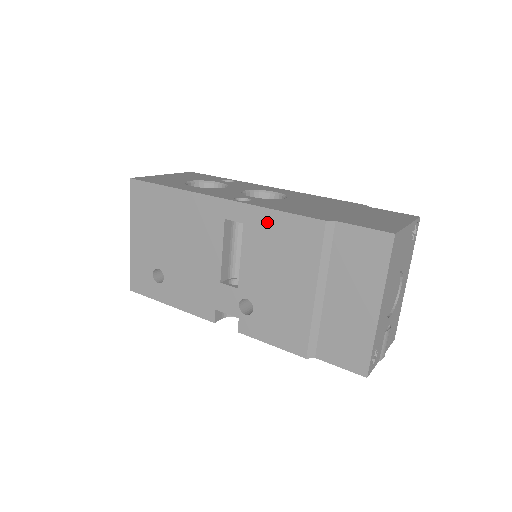
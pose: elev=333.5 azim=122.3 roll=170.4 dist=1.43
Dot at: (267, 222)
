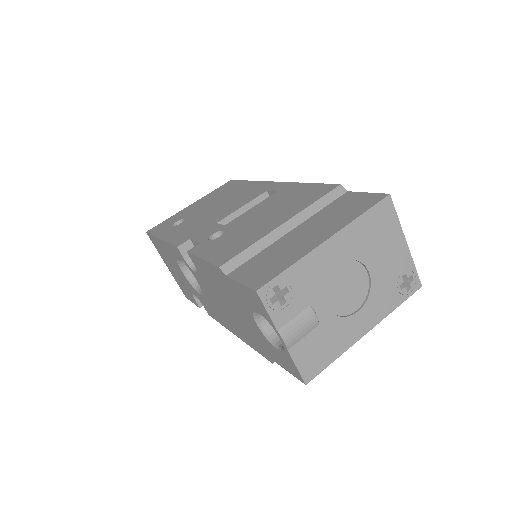
Dot at: (295, 189)
